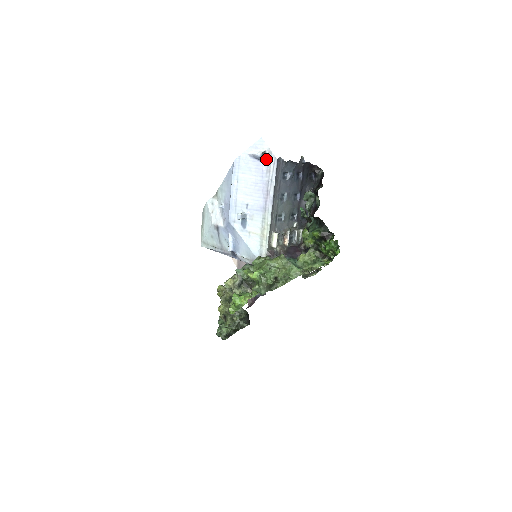
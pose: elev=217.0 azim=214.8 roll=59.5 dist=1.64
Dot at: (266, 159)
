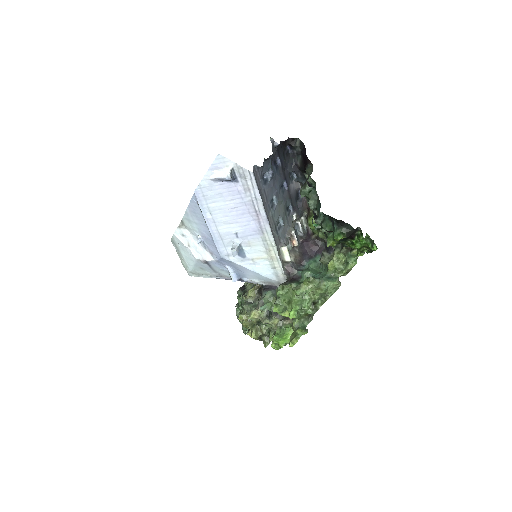
Dot at: (237, 177)
